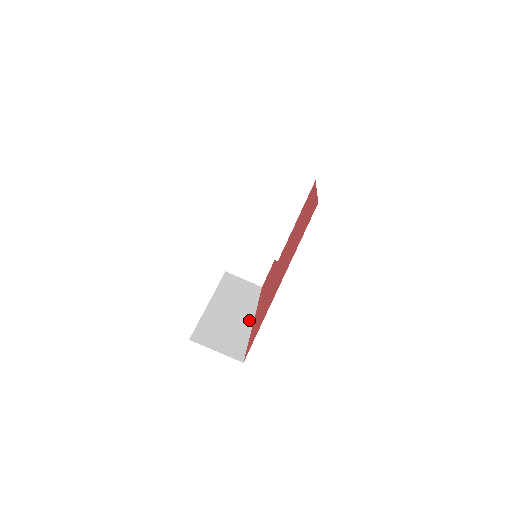
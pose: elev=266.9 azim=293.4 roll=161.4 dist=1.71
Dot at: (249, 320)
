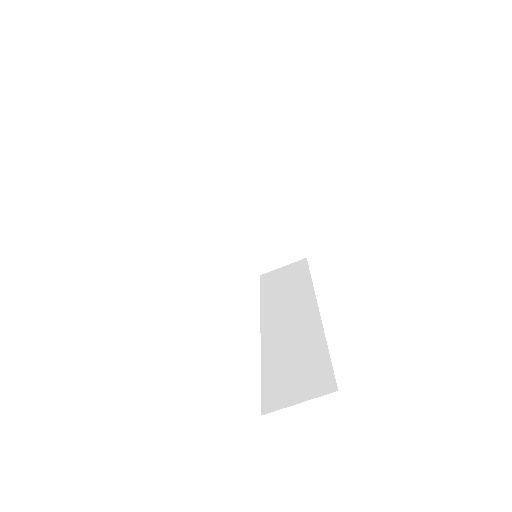
Dot at: (314, 318)
